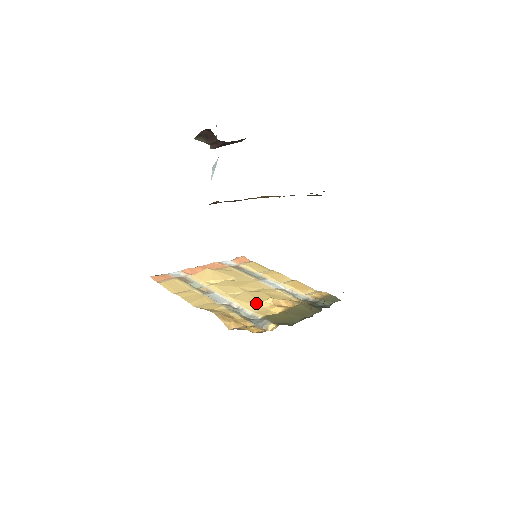
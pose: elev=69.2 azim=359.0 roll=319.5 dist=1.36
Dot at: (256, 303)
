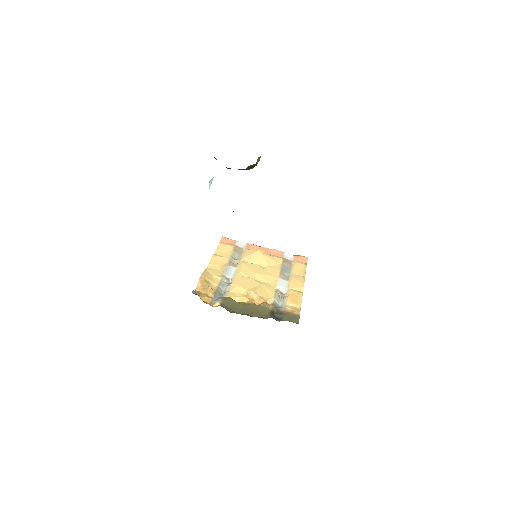
Dot at: (241, 288)
